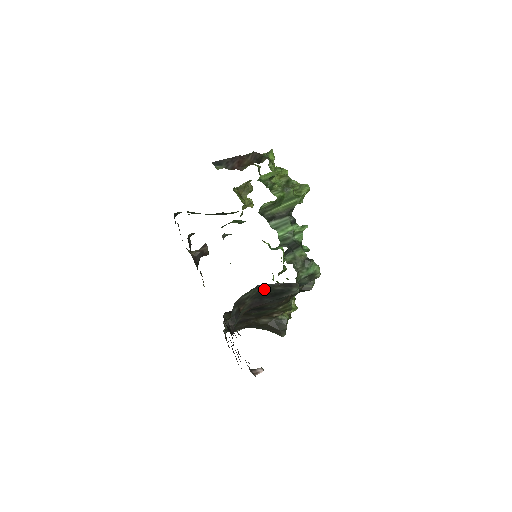
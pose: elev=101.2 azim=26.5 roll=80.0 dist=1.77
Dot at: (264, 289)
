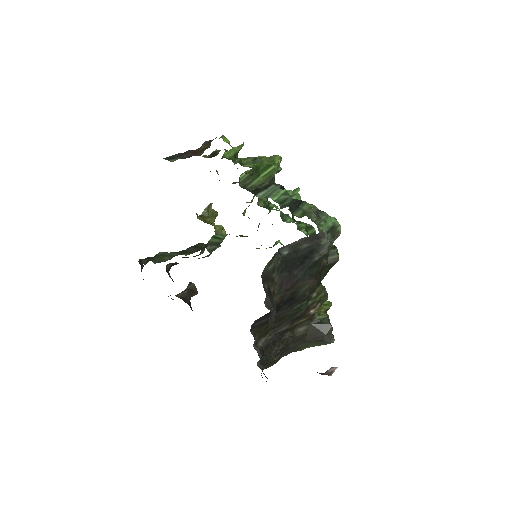
Dot at: (288, 252)
